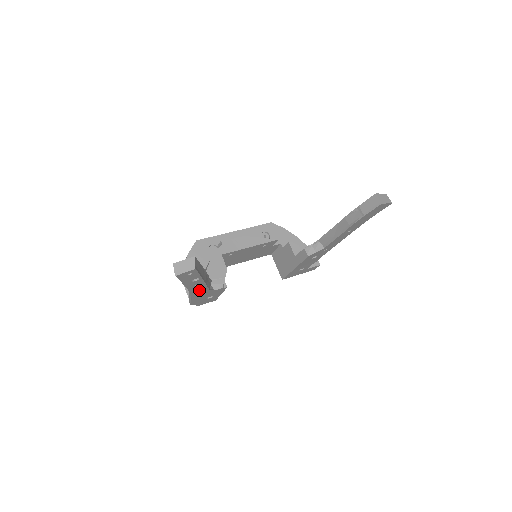
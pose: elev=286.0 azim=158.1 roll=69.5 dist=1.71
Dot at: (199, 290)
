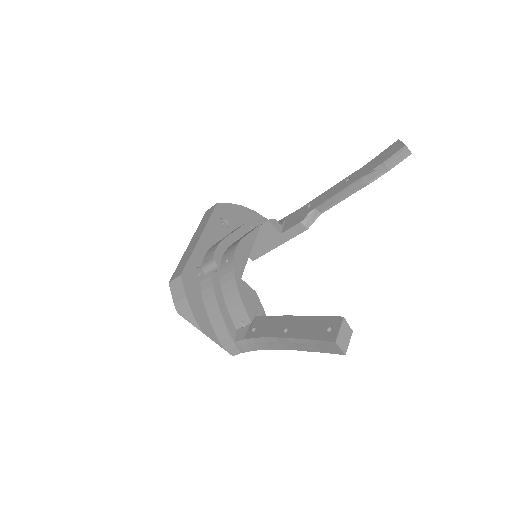
Dot at: occluded
